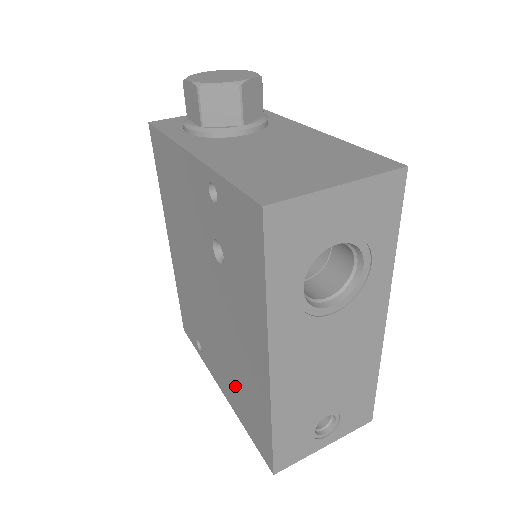
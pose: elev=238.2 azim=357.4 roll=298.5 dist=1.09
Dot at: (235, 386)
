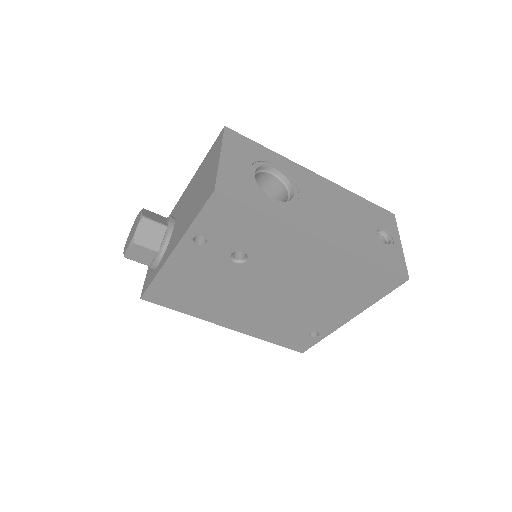
Dot at: (342, 295)
